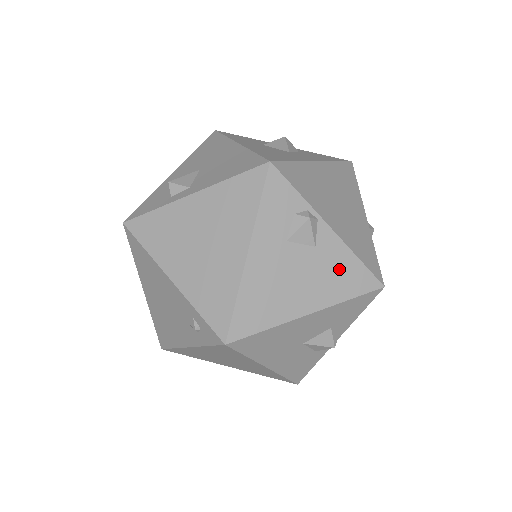
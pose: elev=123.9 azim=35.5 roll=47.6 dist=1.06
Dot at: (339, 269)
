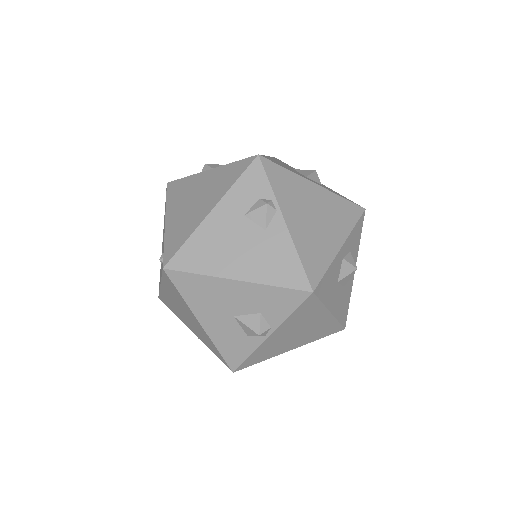
Dot at: (278, 257)
